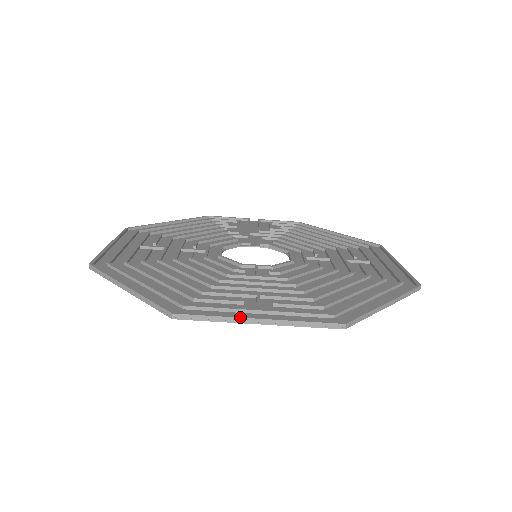
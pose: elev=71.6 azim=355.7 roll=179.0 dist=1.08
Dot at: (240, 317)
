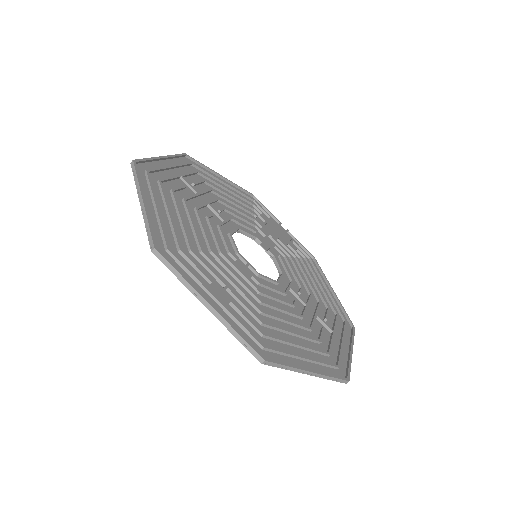
Dot at: (198, 291)
